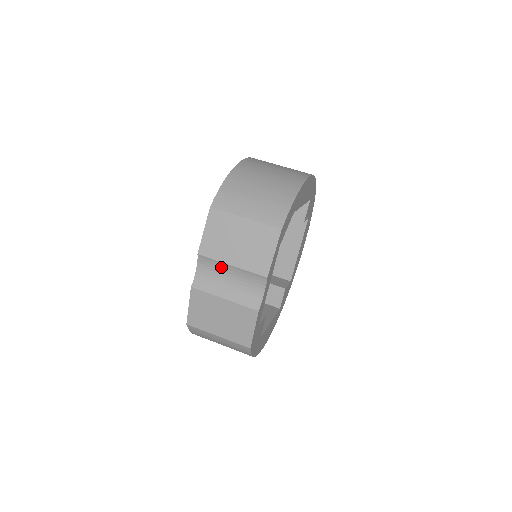
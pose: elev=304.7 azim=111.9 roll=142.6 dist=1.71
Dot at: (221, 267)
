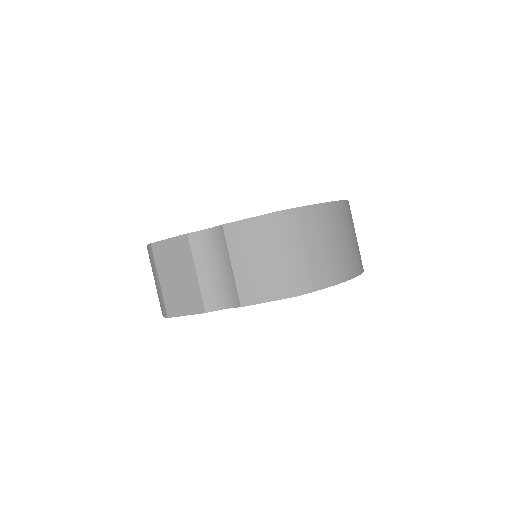
Dot at: (224, 254)
